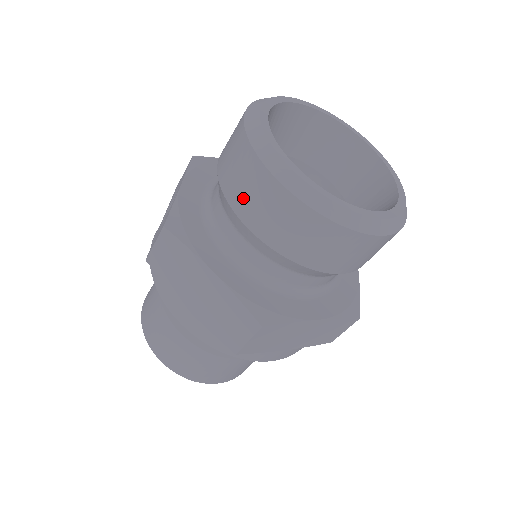
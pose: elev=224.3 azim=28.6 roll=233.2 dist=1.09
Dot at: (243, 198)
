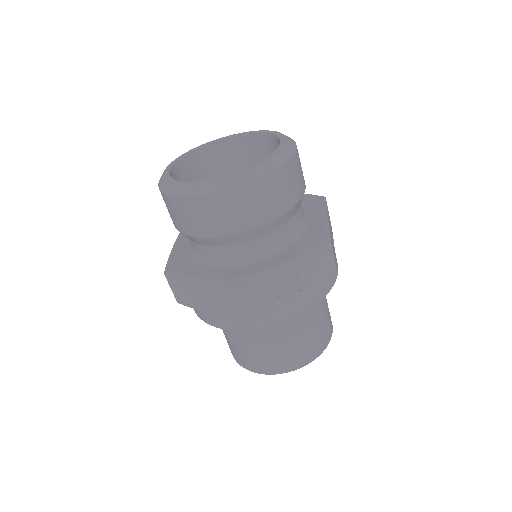
Dot at: occluded
